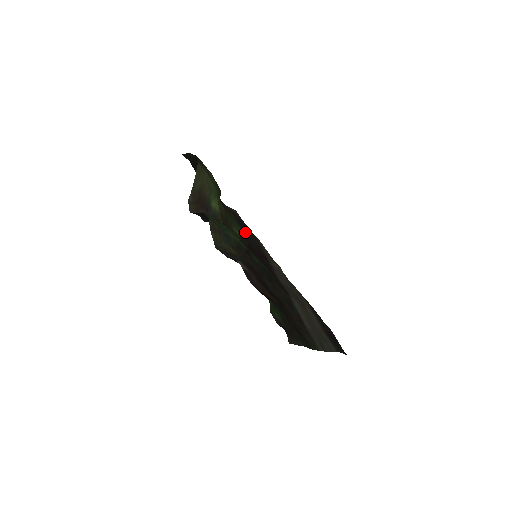
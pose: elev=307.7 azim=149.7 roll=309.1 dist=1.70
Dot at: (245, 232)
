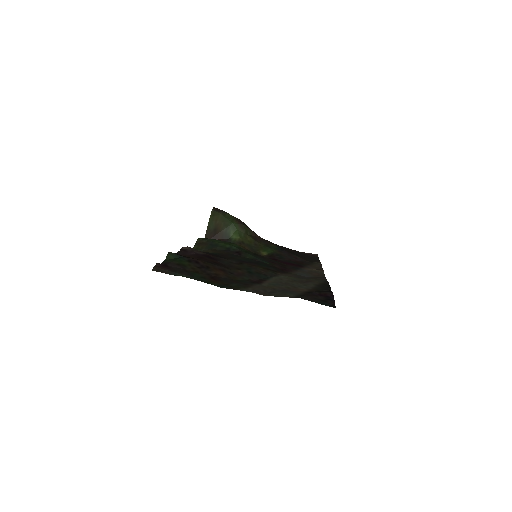
Dot at: (285, 254)
